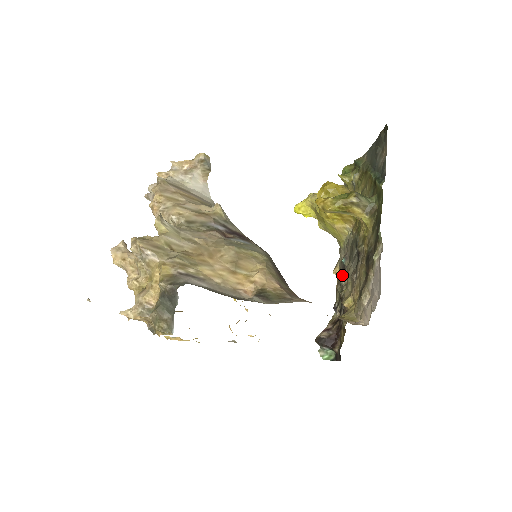
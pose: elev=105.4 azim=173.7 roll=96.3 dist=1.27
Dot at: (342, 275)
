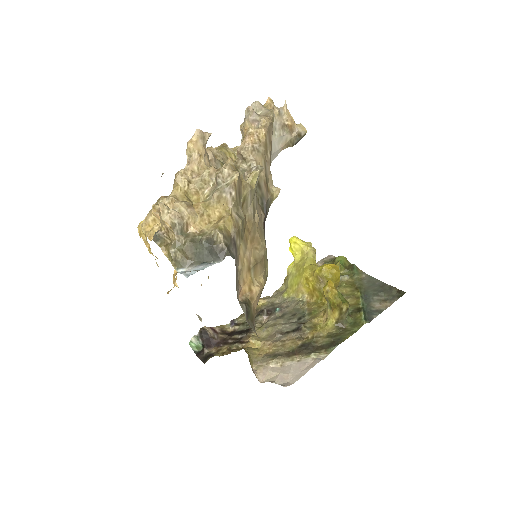
Dot at: (265, 314)
